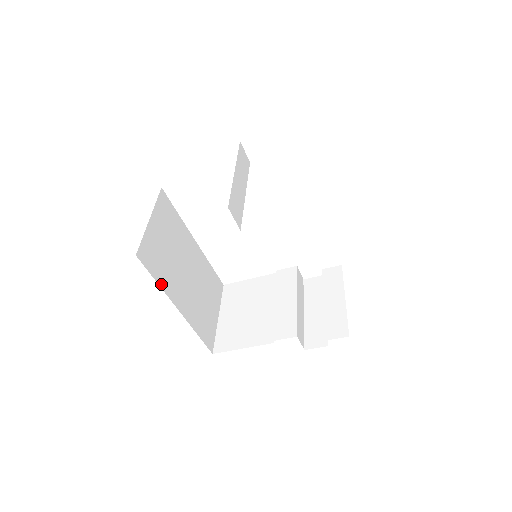
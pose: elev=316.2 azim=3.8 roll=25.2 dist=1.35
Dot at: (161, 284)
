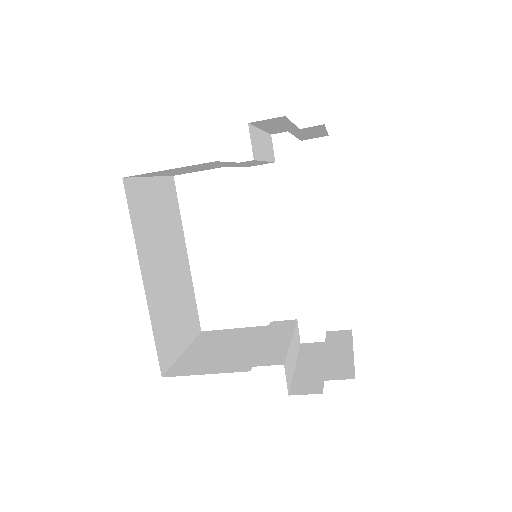
Dot at: (136, 235)
